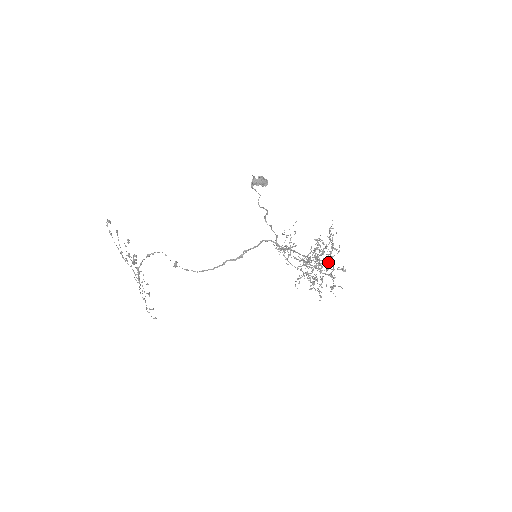
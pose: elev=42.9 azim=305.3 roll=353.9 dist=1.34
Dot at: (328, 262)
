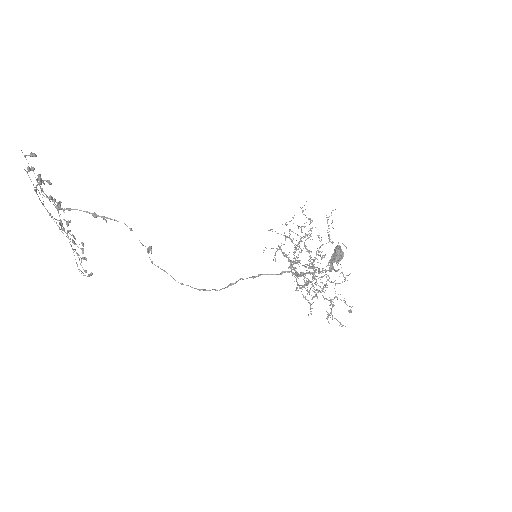
Dot at: occluded
